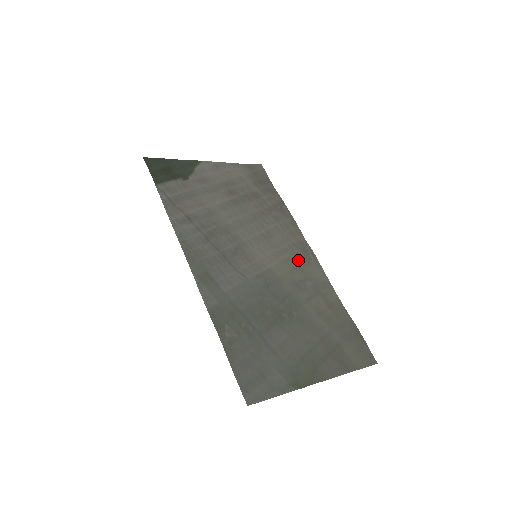
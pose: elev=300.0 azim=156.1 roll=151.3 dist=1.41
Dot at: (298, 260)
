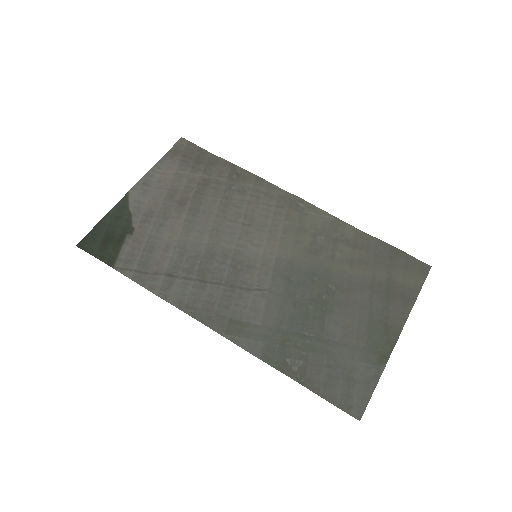
Dot at: (293, 222)
